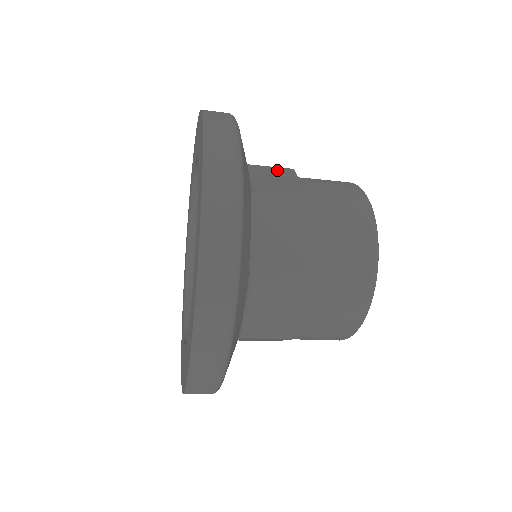
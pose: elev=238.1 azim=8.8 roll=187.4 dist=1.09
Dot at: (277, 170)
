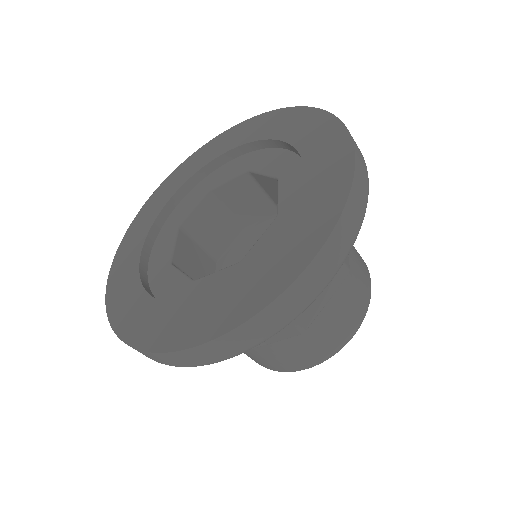
Dot at: occluded
